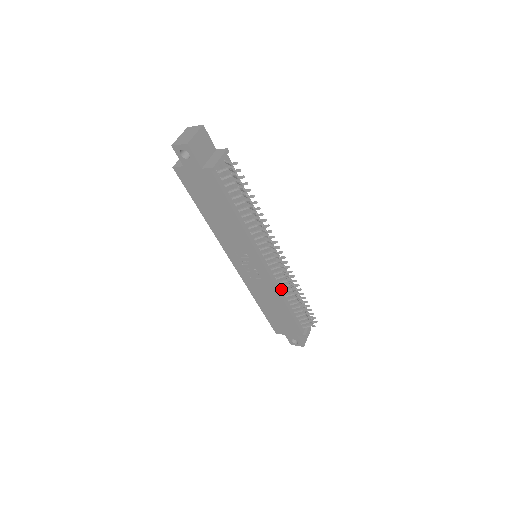
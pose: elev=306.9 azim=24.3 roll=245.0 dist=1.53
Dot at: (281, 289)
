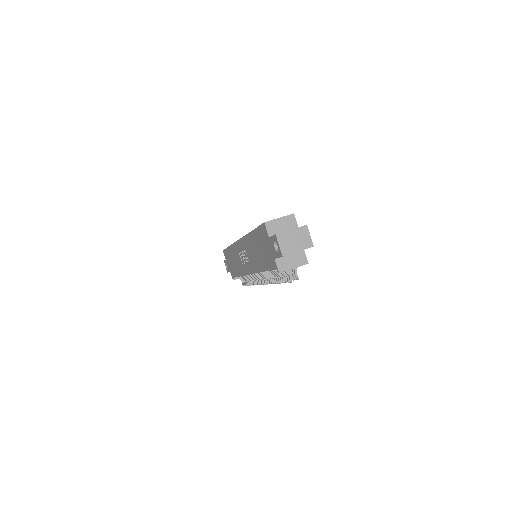
Dot at: occluded
